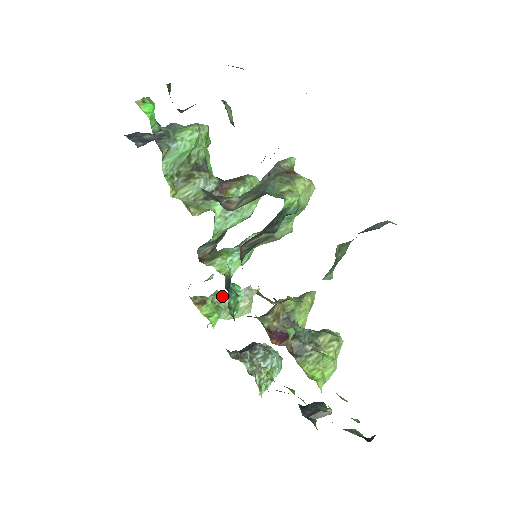
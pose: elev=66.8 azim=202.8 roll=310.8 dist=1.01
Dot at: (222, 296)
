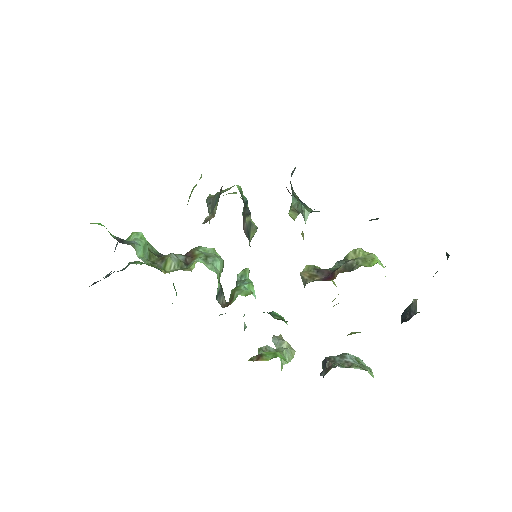
Dot at: (266, 348)
